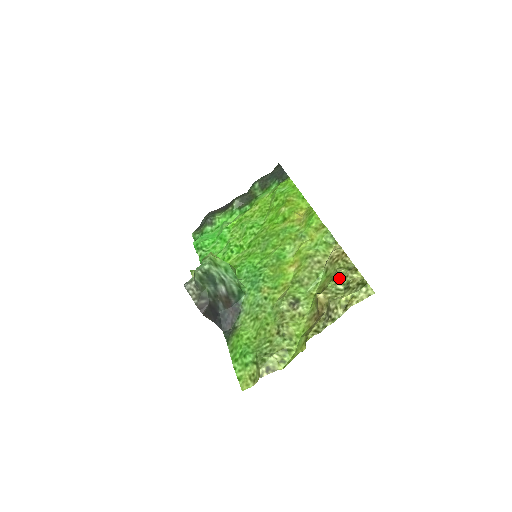
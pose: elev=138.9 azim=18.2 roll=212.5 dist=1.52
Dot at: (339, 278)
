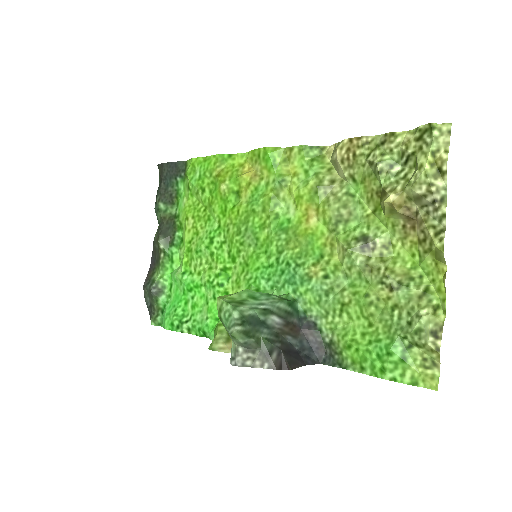
Dot at: (385, 162)
